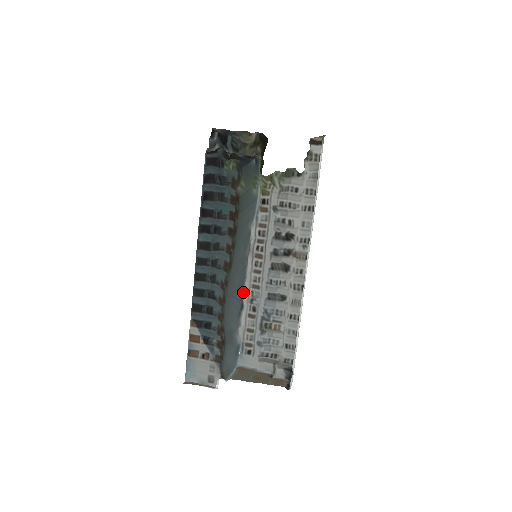
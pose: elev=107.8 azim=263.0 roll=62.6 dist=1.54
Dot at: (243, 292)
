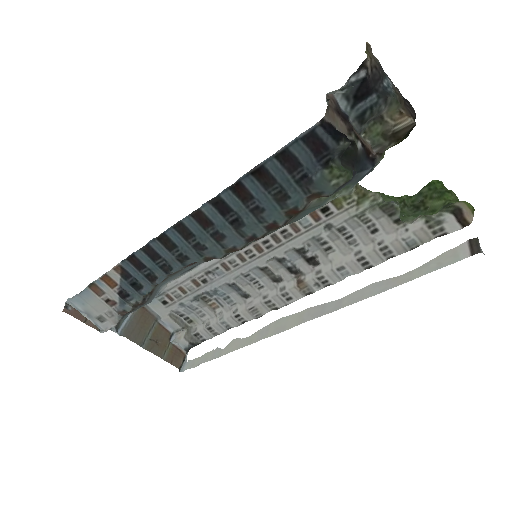
Dot at: occluded
